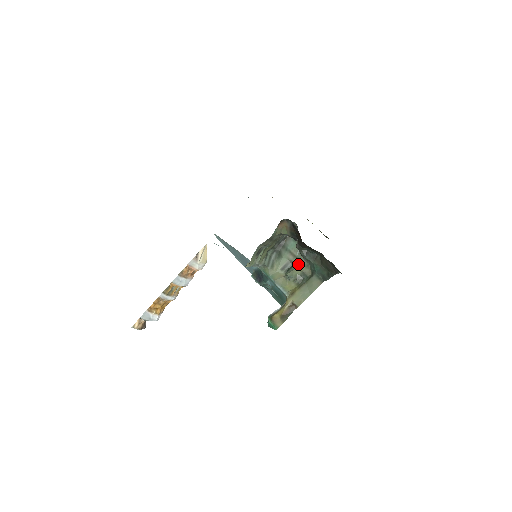
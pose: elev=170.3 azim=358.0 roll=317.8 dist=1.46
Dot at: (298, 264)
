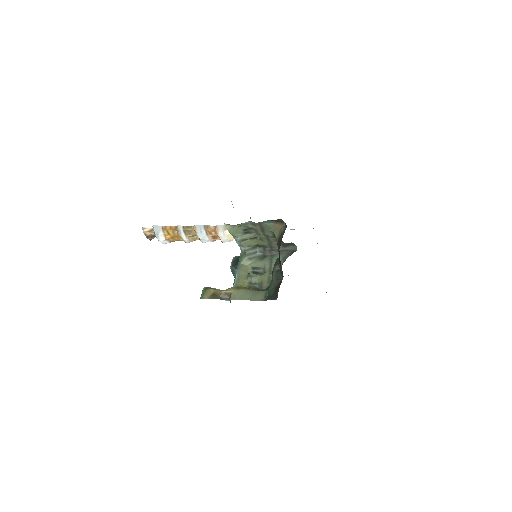
Dot at: (266, 275)
